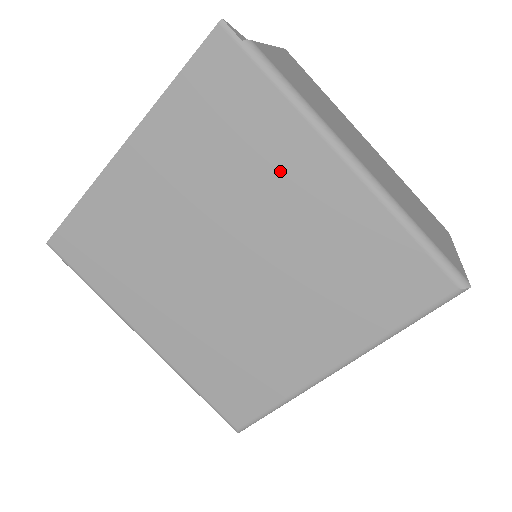
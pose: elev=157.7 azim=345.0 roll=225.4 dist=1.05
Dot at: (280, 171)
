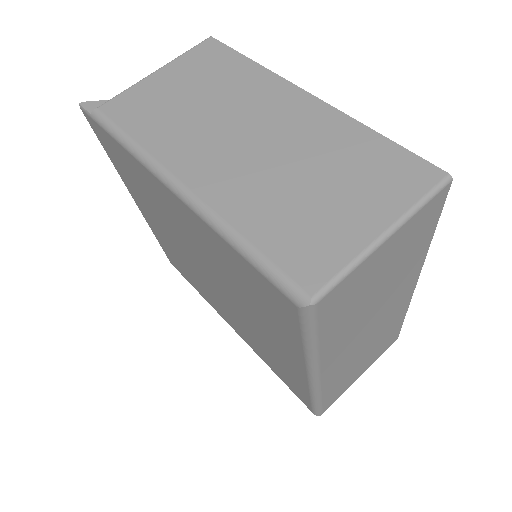
Dot at: (164, 203)
